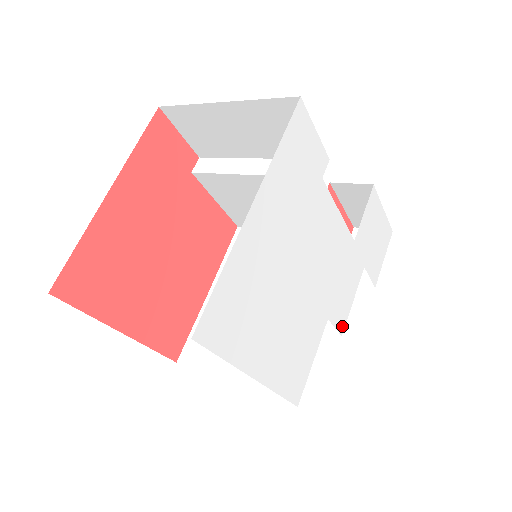
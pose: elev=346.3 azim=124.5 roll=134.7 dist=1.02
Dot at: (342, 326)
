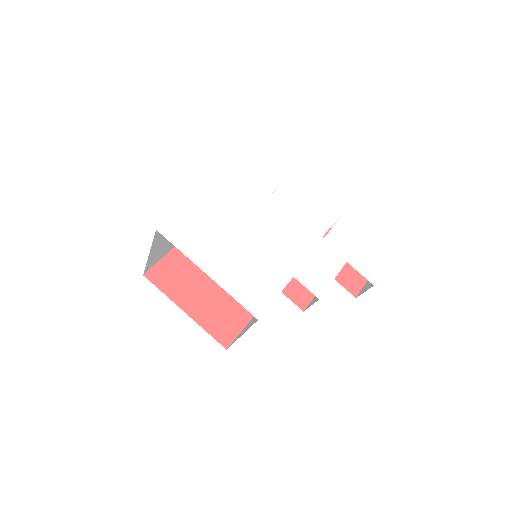
Dot at: (318, 292)
